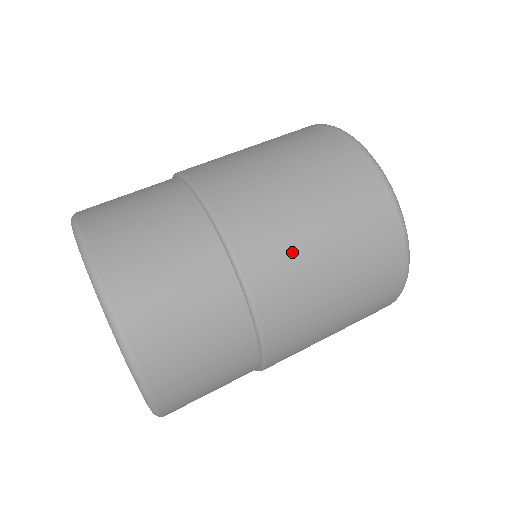
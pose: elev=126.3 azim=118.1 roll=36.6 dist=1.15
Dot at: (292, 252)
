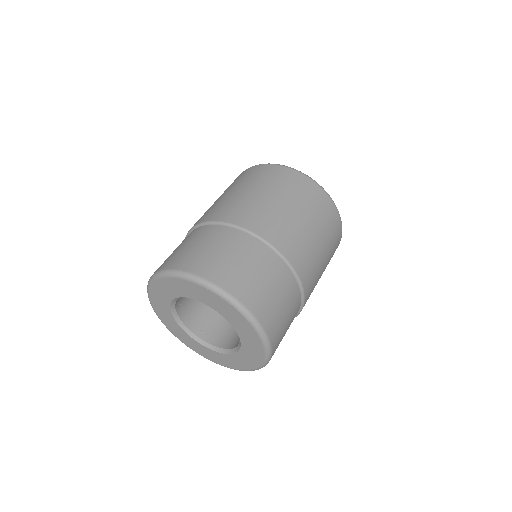
Dot at: (253, 206)
